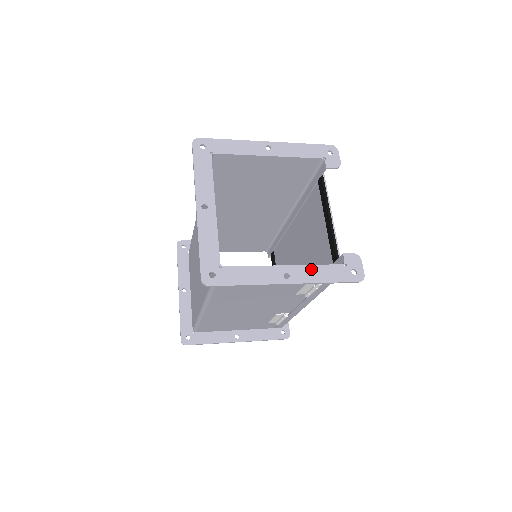
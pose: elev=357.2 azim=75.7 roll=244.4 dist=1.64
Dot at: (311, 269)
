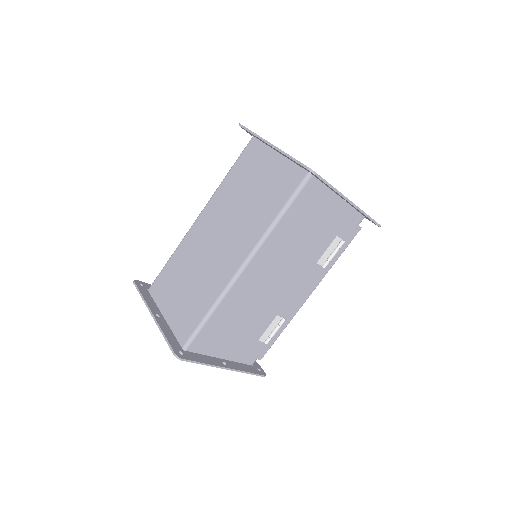
Dot at: occluded
